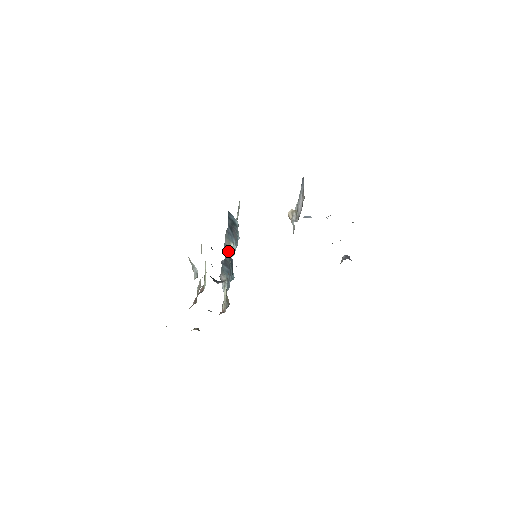
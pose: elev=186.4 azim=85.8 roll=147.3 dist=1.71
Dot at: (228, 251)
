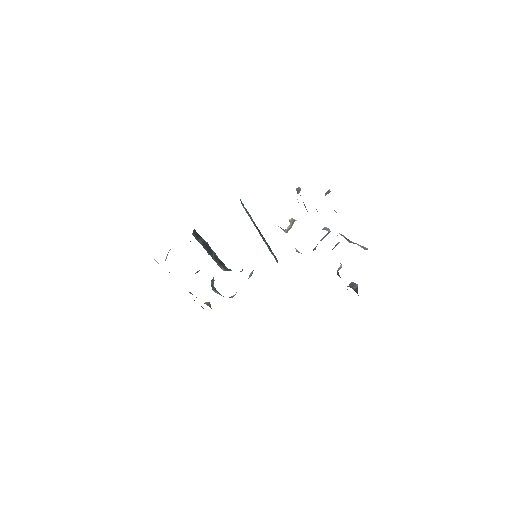
Dot at: occluded
